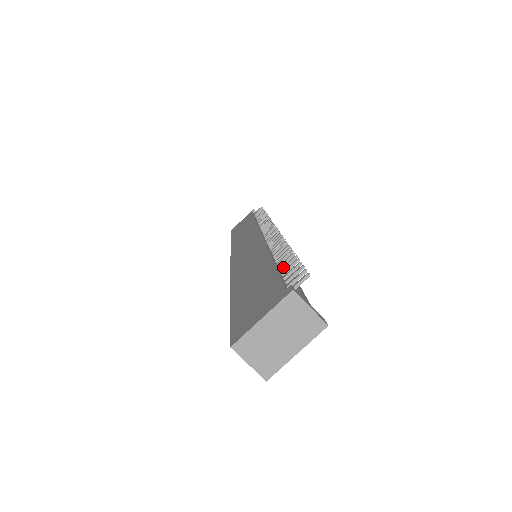
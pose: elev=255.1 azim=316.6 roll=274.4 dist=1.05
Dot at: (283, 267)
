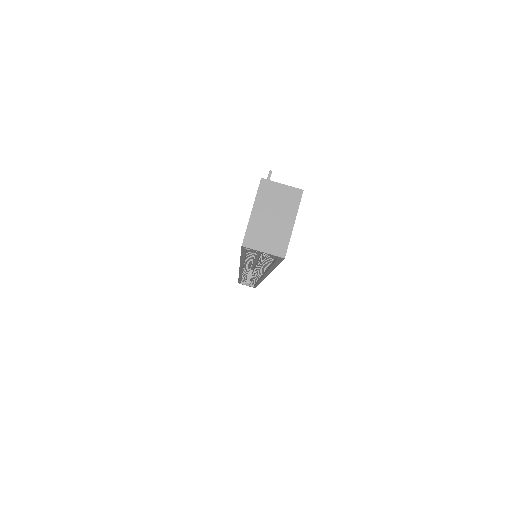
Dot at: occluded
